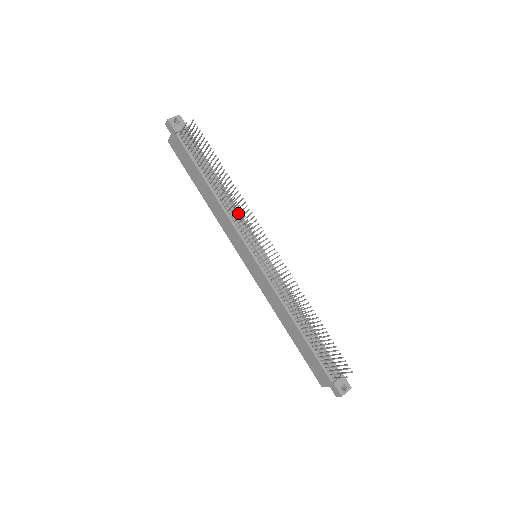
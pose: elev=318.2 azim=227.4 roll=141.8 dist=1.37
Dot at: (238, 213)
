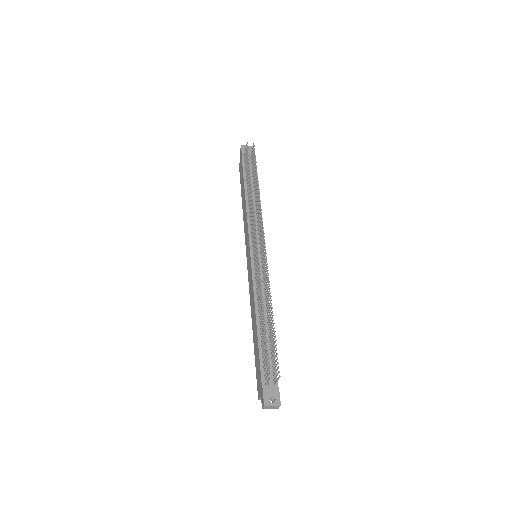
Dot at: (257, 218)
